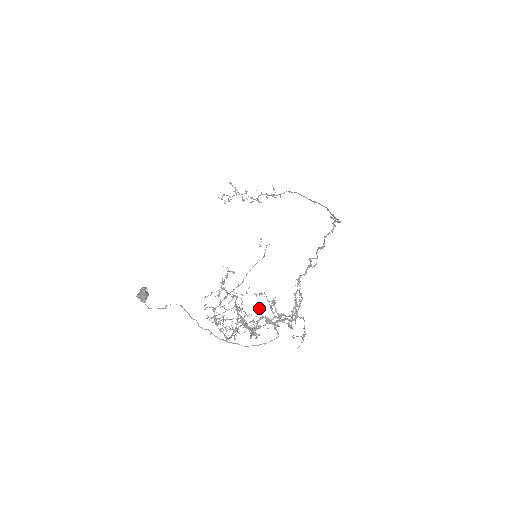
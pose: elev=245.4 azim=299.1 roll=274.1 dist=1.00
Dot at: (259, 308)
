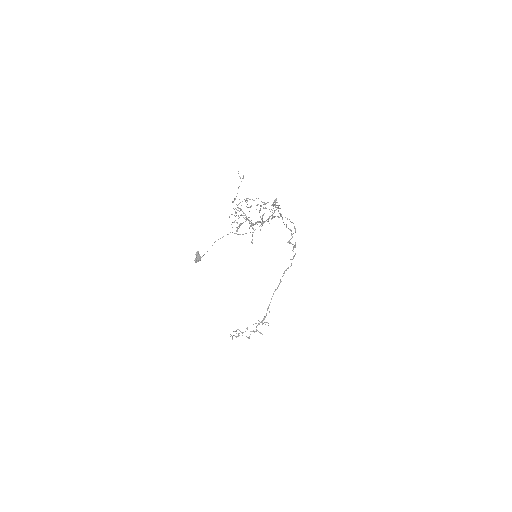
Dot at: (259, 212)
